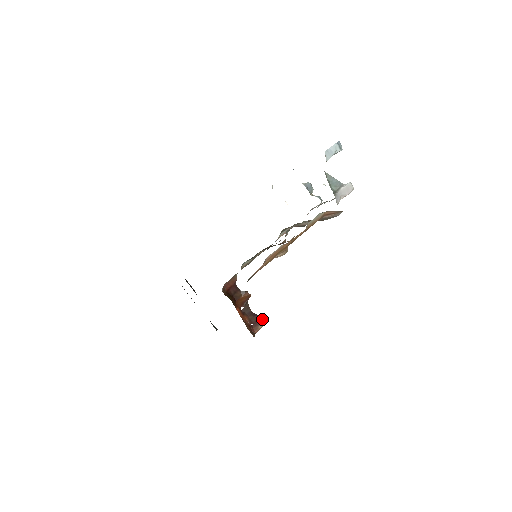
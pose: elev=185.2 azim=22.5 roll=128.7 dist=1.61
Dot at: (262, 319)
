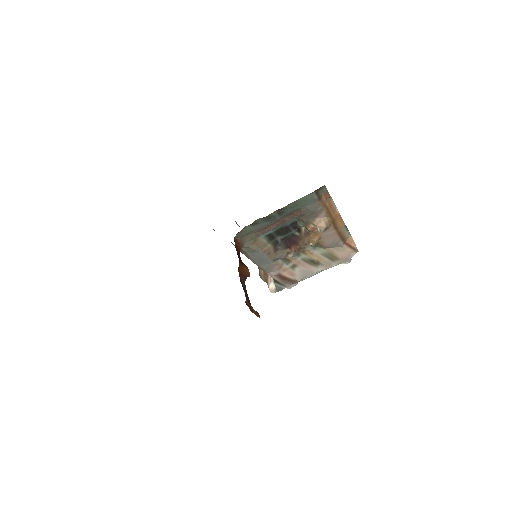
Dot at: occluded
